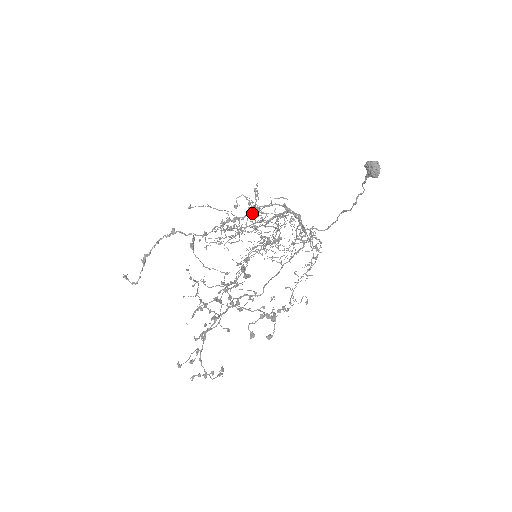
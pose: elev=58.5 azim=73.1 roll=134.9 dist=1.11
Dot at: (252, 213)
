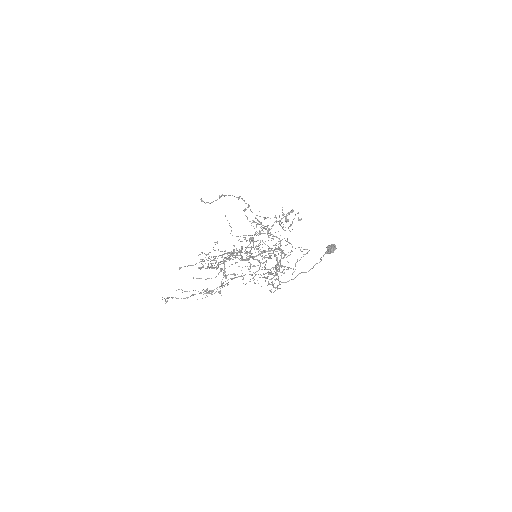
Dot at: occluded
